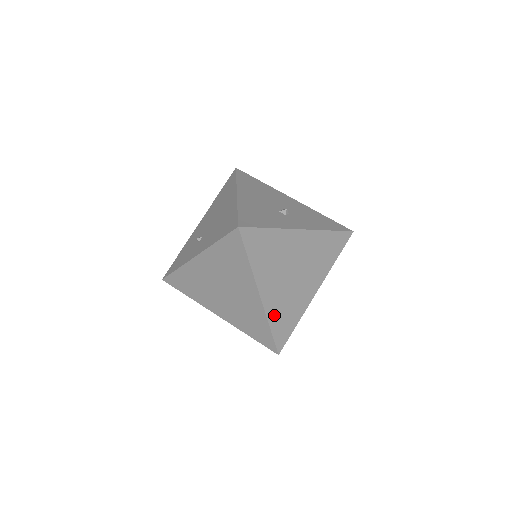
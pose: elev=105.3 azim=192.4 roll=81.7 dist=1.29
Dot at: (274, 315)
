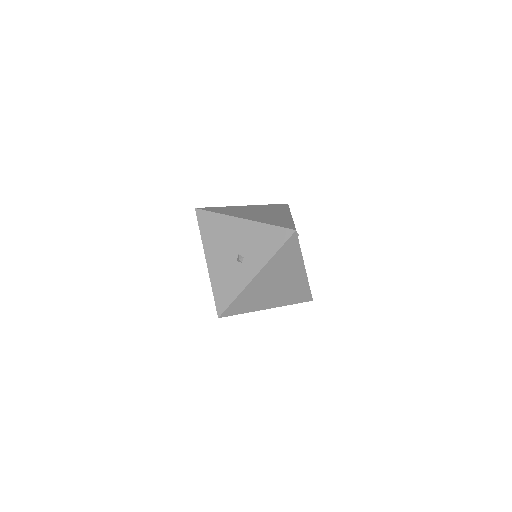
Dot at: (288, 301)
